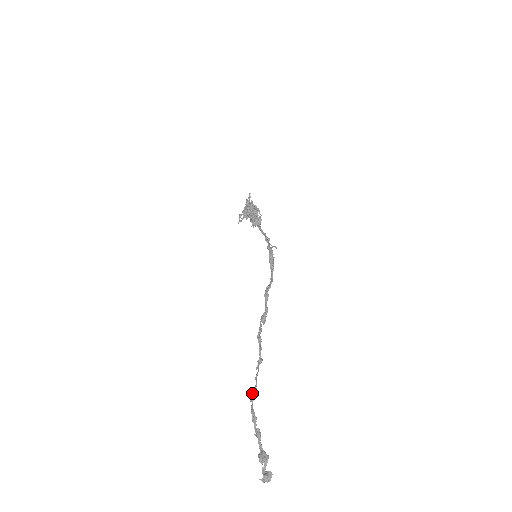
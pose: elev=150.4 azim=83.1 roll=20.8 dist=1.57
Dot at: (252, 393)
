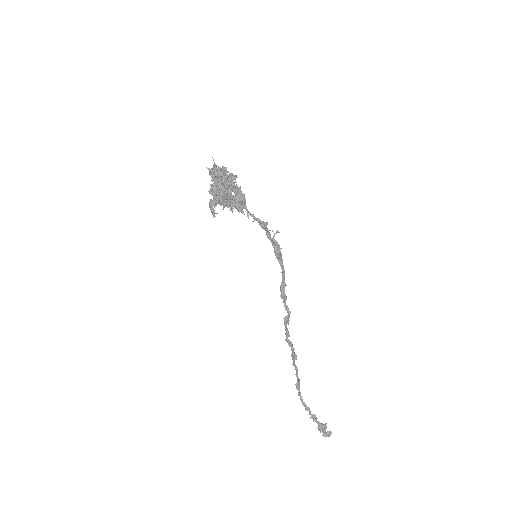
Dot at: (298, 390)
